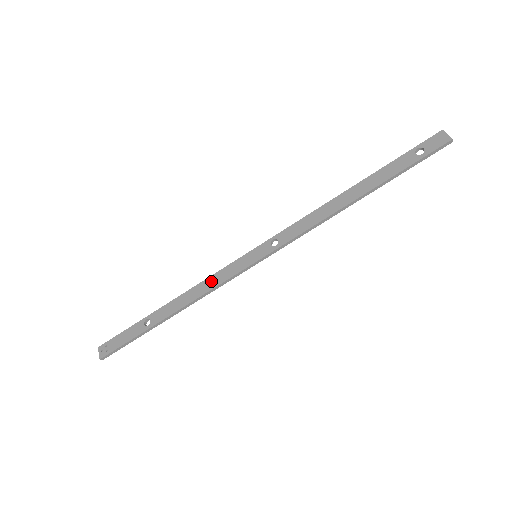
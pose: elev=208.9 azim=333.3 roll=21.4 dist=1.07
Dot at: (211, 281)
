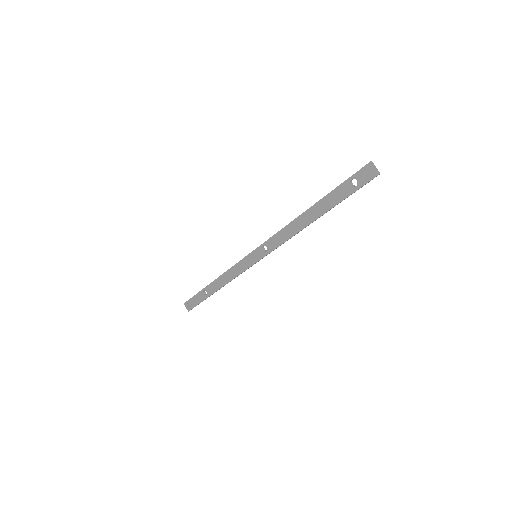
Dot at: (233, 271)
